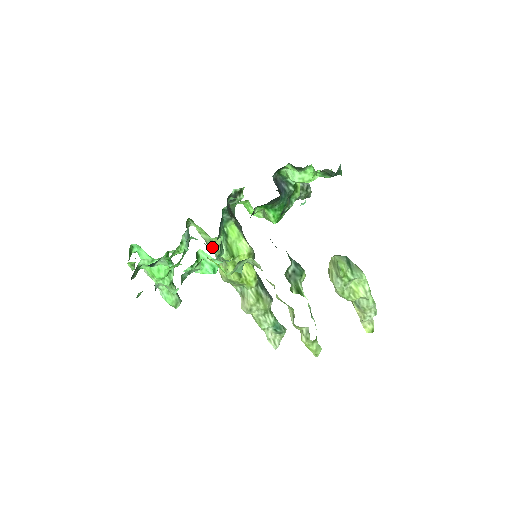
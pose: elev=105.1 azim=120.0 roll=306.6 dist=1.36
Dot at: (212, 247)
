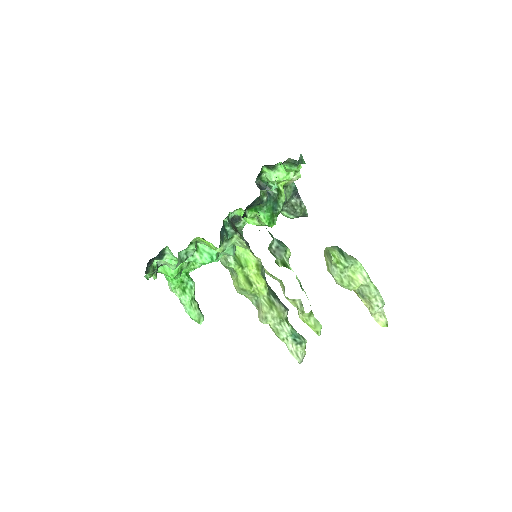
Dot at: (223, 260)
